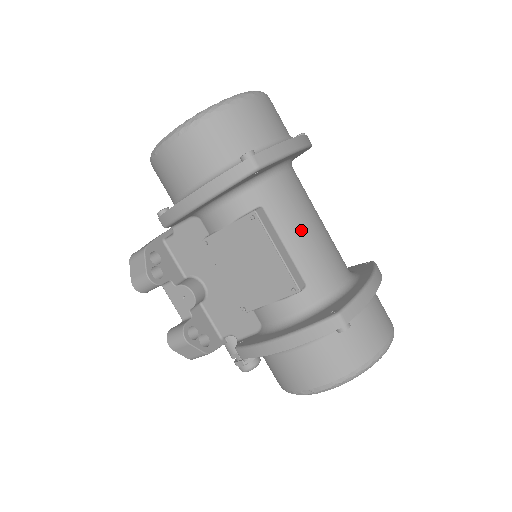
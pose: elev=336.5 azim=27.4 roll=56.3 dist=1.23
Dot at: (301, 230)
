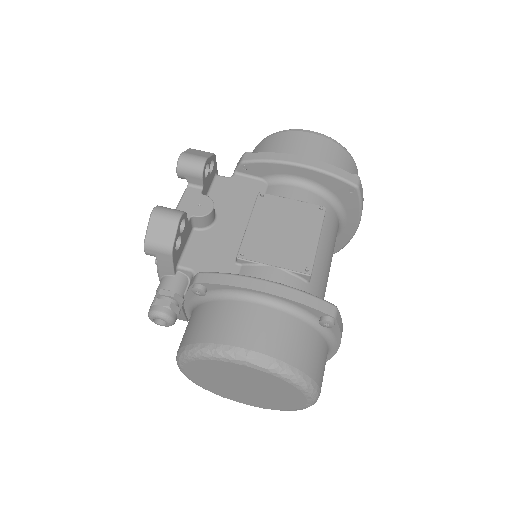
Dot at: (329, 256)
